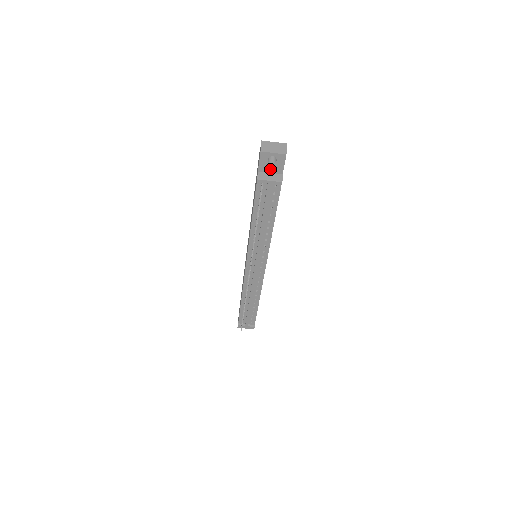
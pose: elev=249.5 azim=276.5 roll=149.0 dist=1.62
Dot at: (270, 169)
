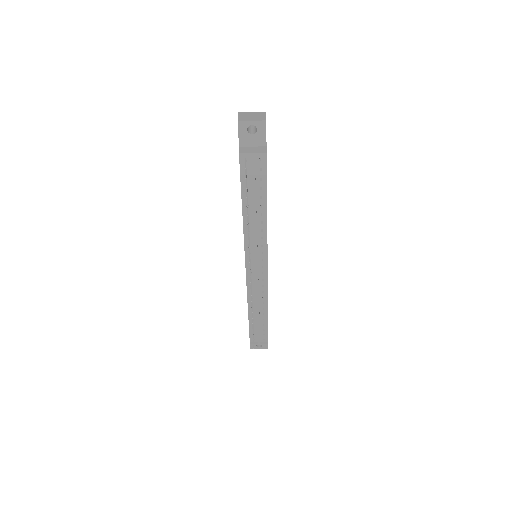
Dot at: (252, 142)
